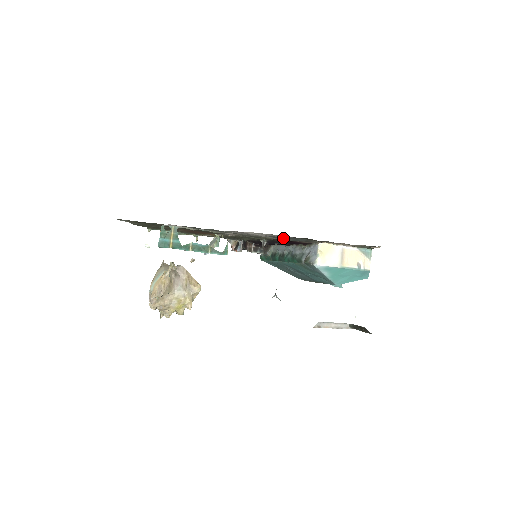
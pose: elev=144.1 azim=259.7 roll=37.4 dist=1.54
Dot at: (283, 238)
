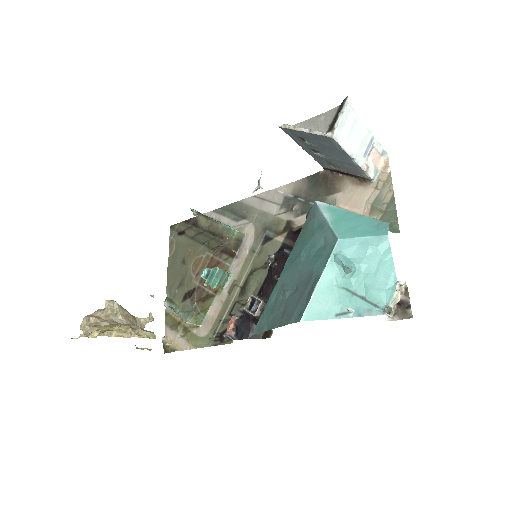
Dot at: (295, 202)
